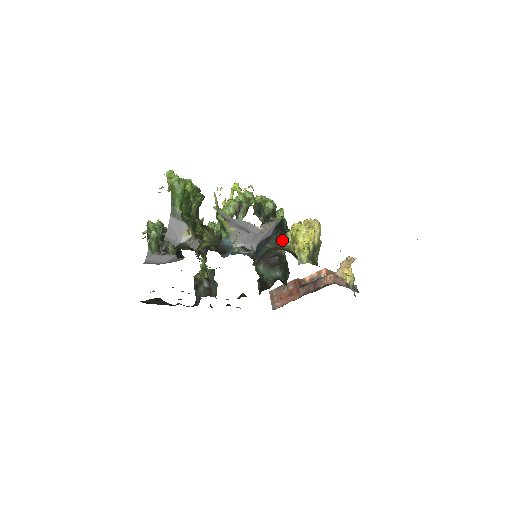
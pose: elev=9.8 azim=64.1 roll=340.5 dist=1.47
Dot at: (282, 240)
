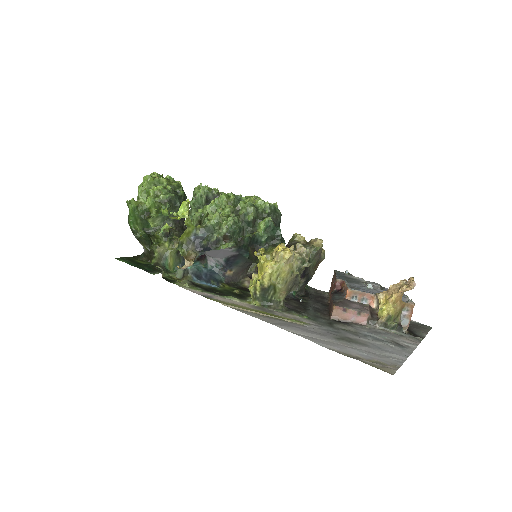
Dot at: (255, 259)
